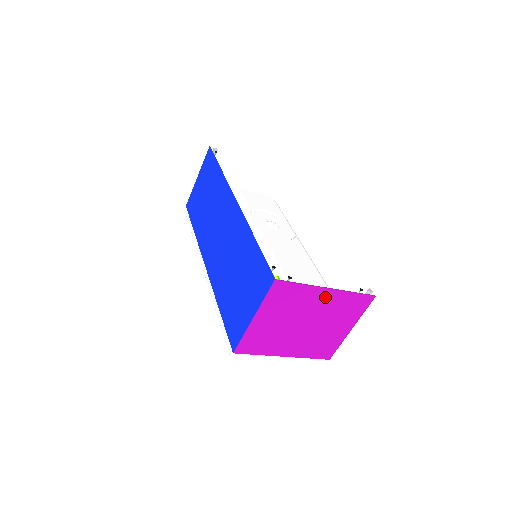
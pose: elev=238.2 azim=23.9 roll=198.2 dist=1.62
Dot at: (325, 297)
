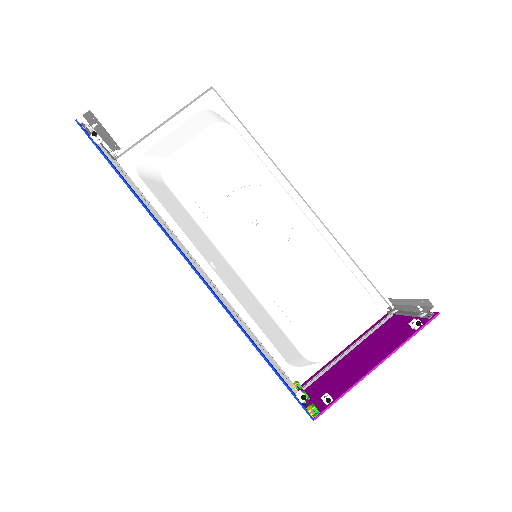
Dot at: (375, 362)
